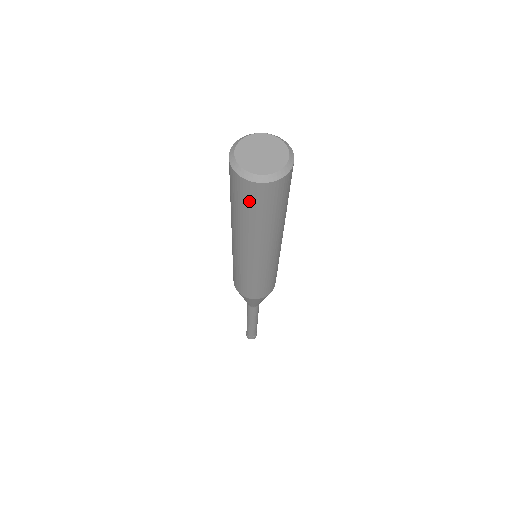
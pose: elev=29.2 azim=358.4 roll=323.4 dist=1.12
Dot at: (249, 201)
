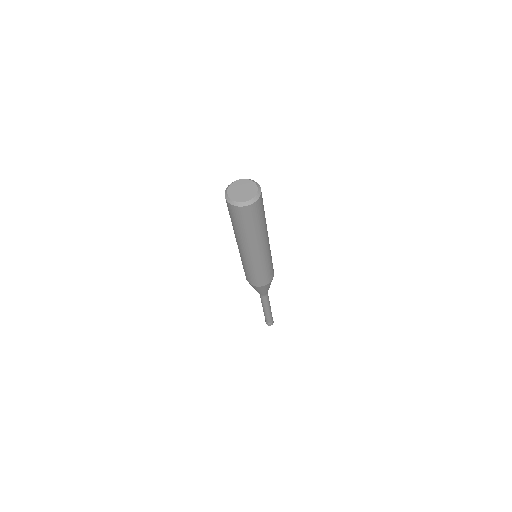
Dot at: (230, 212)
